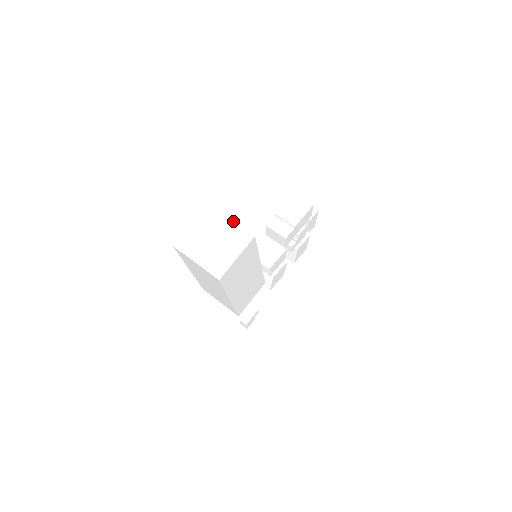
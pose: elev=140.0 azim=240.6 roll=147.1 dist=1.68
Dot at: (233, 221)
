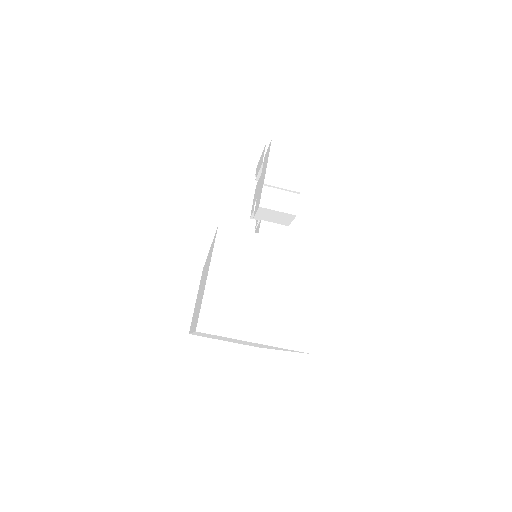
Dot at: (279, 238)
